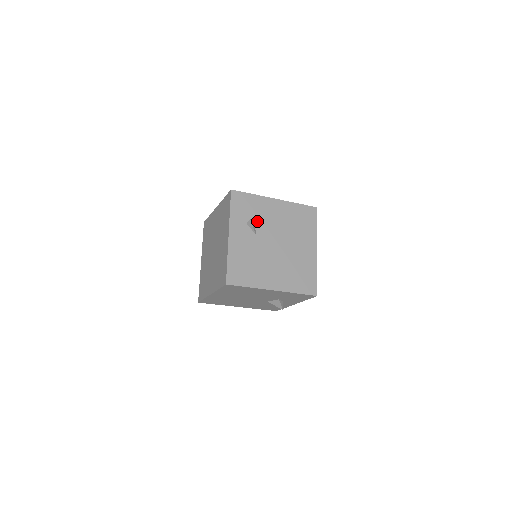
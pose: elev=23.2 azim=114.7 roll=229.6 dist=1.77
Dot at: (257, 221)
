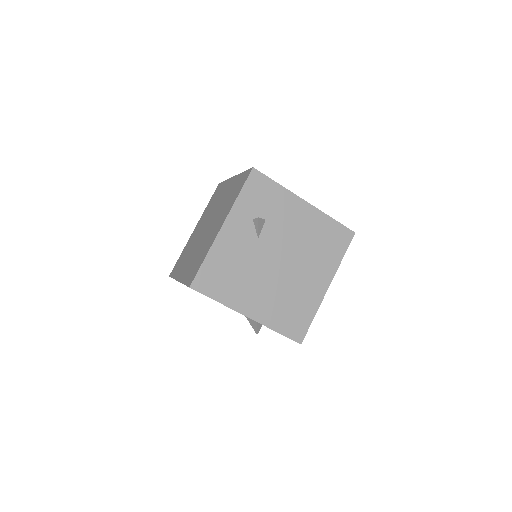
Dot at: (268, 221)
